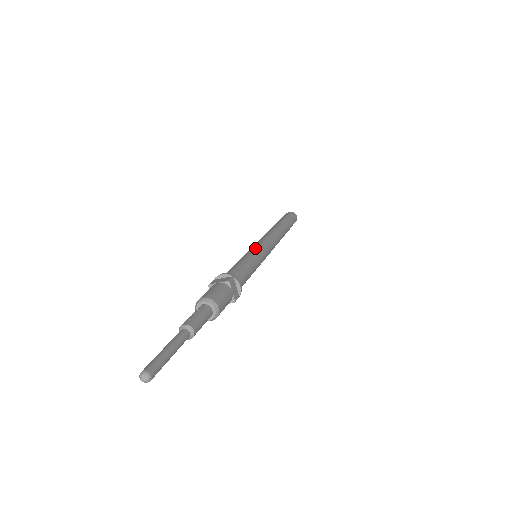
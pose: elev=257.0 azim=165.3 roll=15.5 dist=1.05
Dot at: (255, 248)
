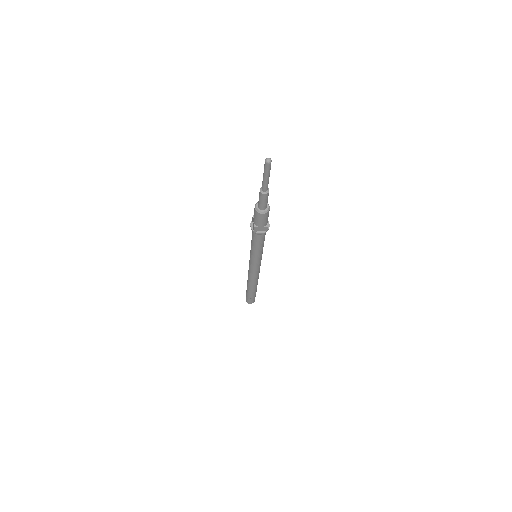
Dot at: occluded
